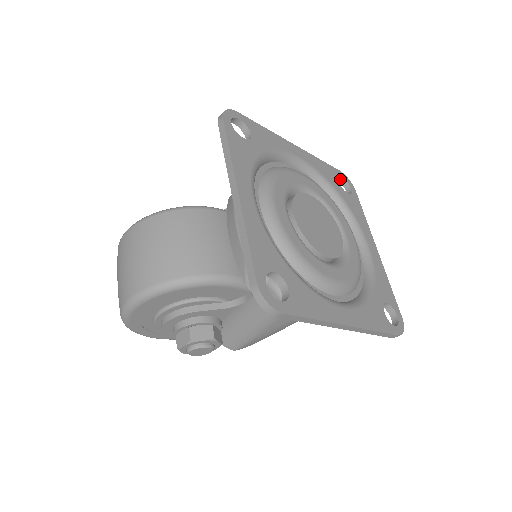
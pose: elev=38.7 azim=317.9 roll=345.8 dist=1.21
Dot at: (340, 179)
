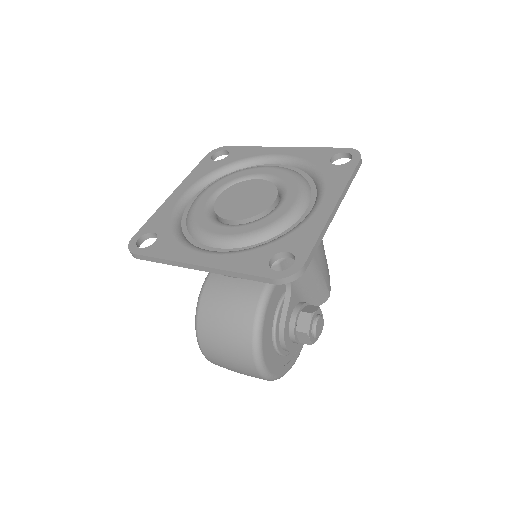
Dot at: (213, 157)
